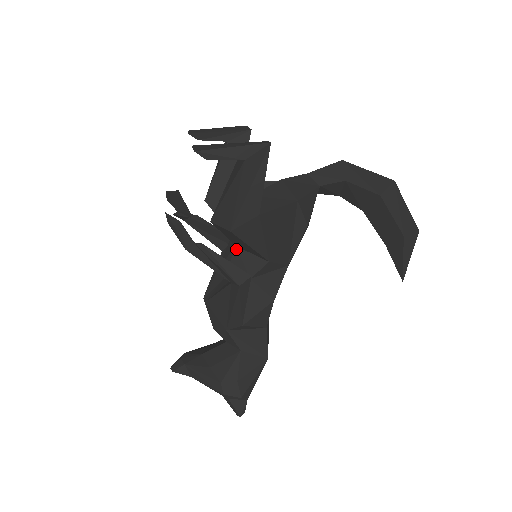
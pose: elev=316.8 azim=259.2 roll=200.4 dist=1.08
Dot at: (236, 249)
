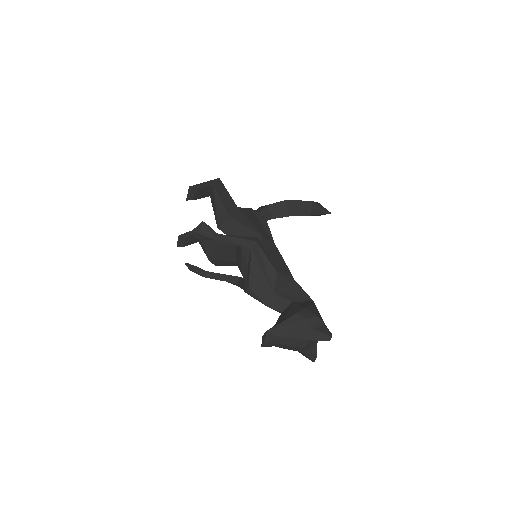
Dot at: (242, 247)
